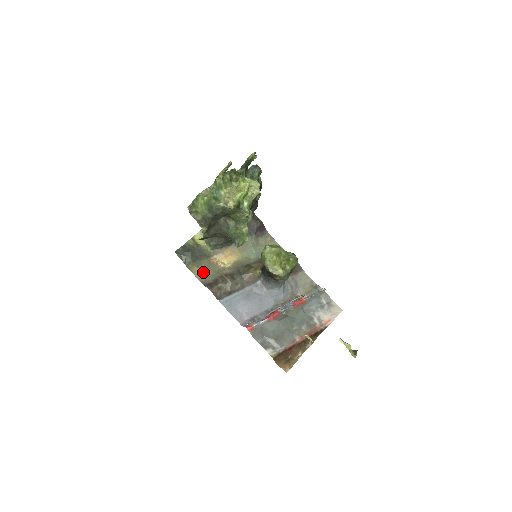
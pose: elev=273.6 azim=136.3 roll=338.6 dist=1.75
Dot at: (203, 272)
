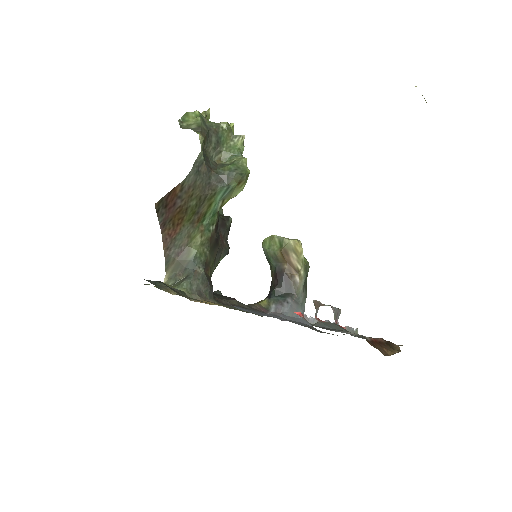
Dot at: occluded
